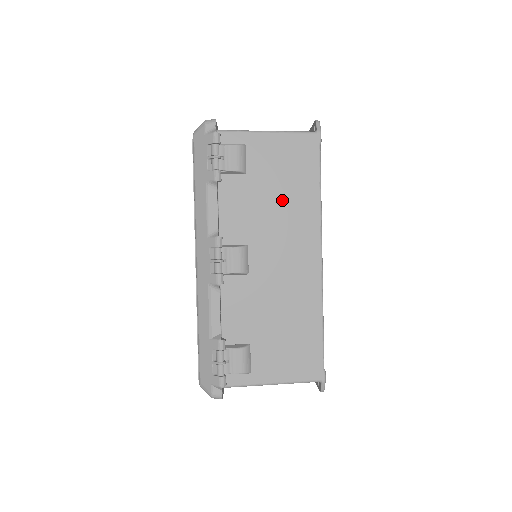
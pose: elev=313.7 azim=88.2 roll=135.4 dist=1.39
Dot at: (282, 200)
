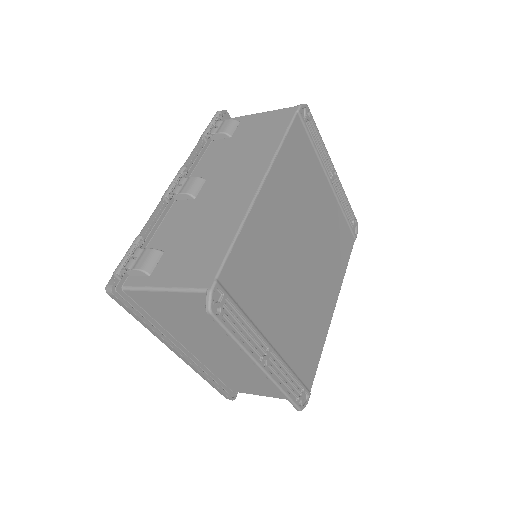
Dot at: (249, 149)
